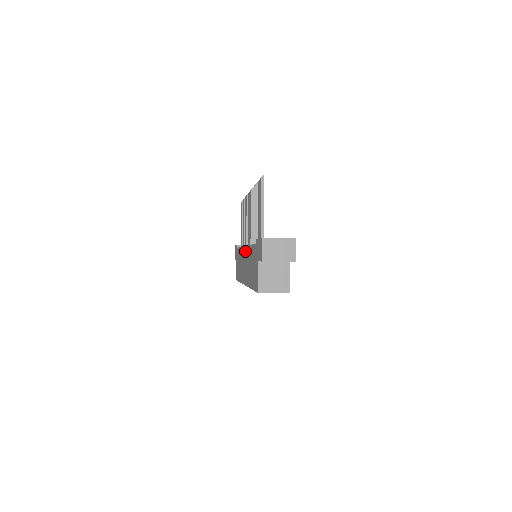
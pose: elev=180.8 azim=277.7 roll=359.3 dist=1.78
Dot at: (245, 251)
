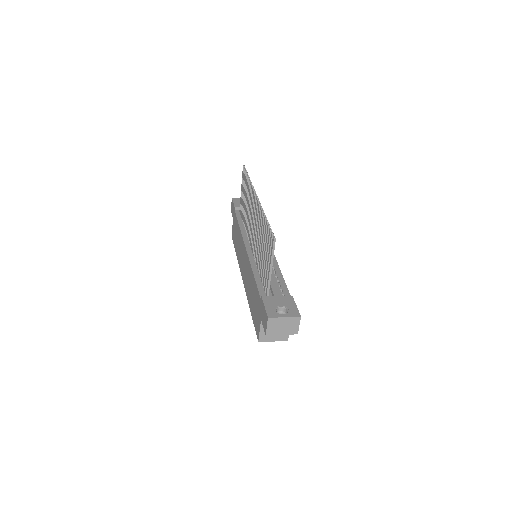
Dot at: (246, 255)
